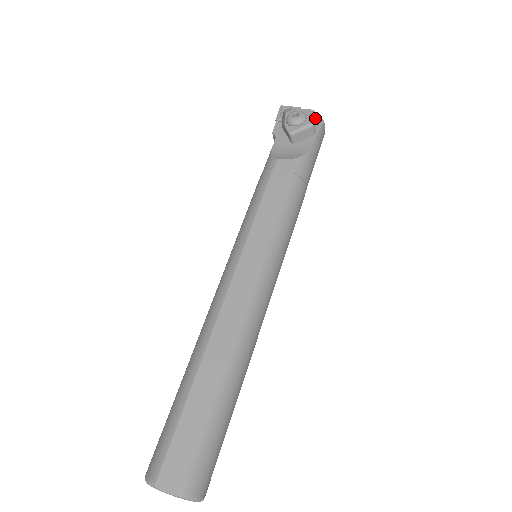
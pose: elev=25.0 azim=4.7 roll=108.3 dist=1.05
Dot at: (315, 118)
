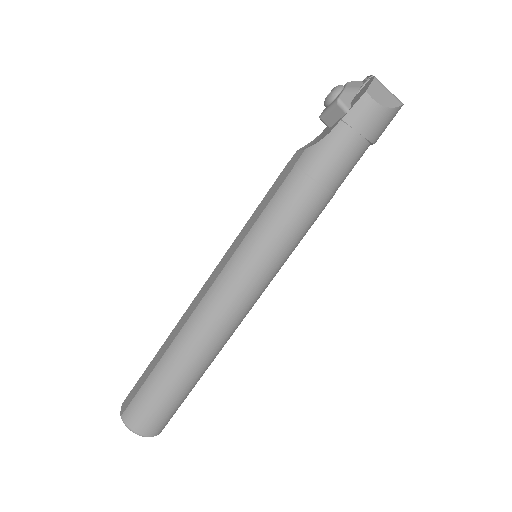
Dot at: (365, 89)
